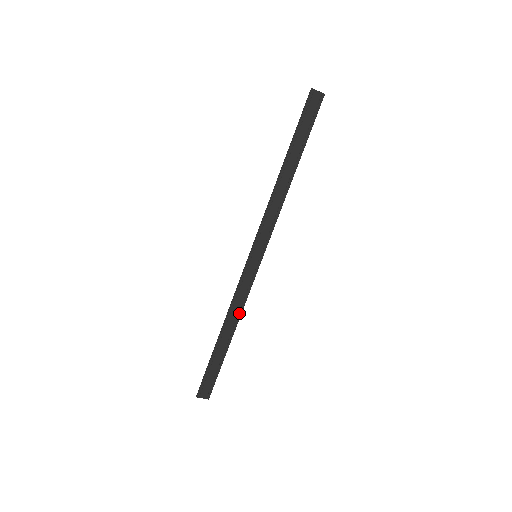
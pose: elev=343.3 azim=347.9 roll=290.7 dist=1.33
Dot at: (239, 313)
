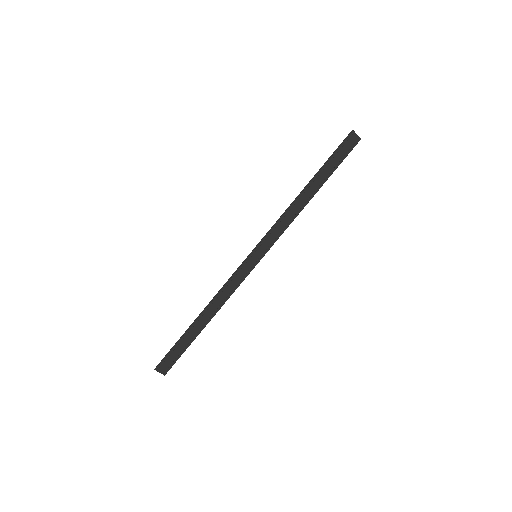
Dot at: (222, 303)
